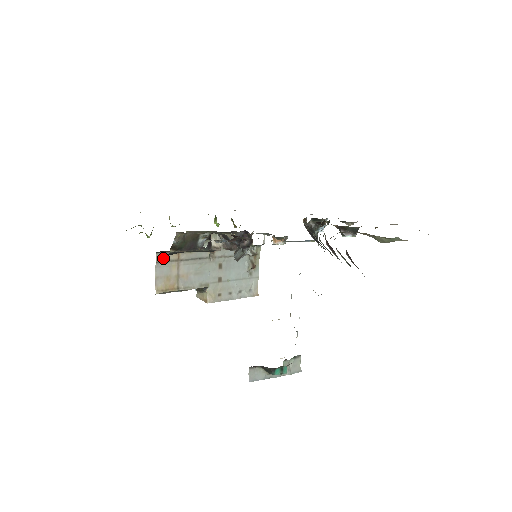
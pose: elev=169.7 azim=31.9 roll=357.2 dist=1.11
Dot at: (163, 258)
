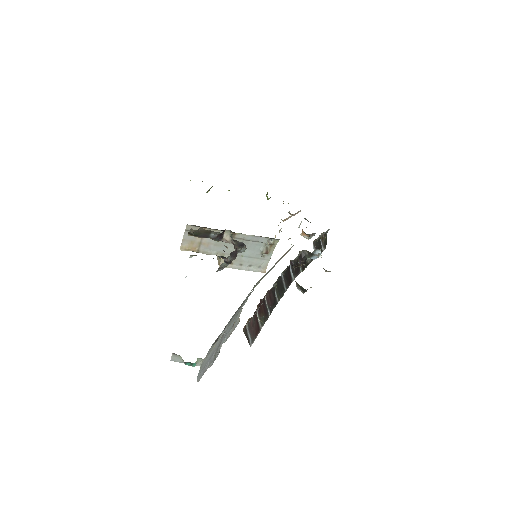
Dot at: occluded
